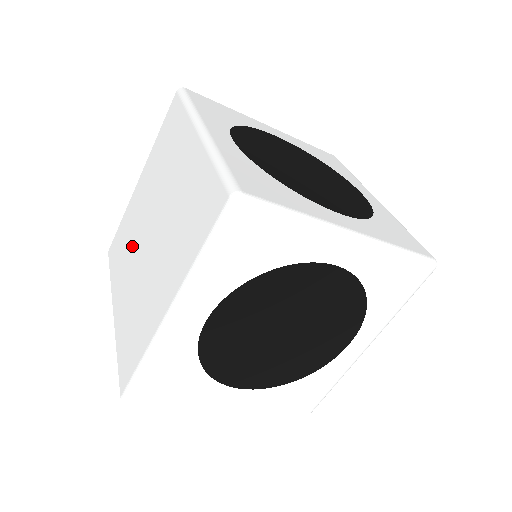
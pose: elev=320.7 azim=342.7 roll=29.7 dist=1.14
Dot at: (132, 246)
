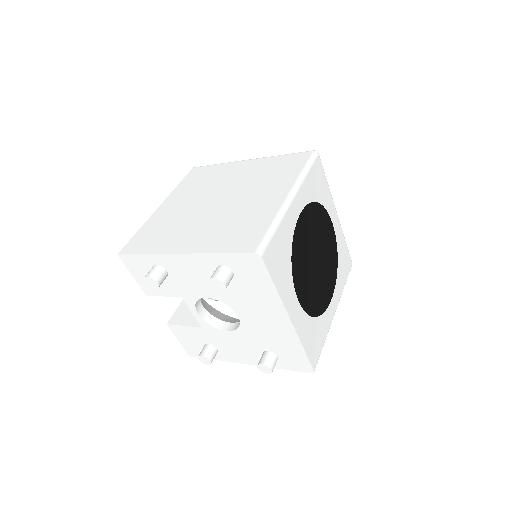
Dot at: (185, 221)
